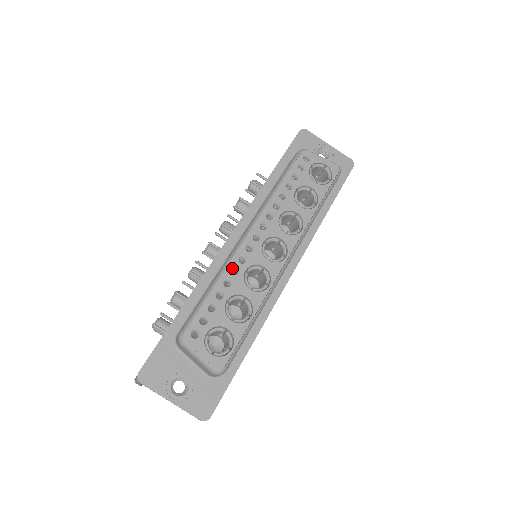
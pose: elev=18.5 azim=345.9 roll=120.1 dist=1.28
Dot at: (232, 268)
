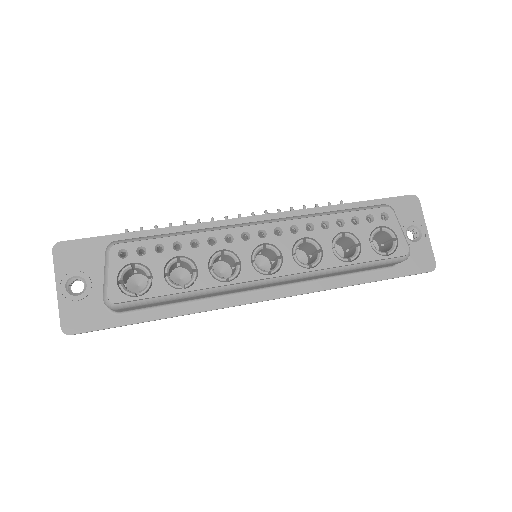
Dot at: (213, 236)
